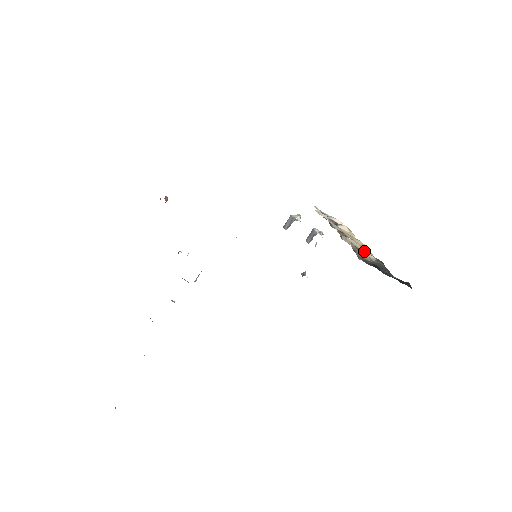
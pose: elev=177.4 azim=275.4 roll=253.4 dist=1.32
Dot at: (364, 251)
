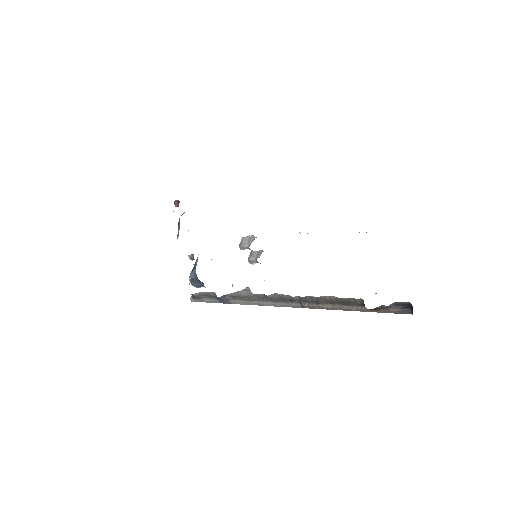
Dot at: occluded
